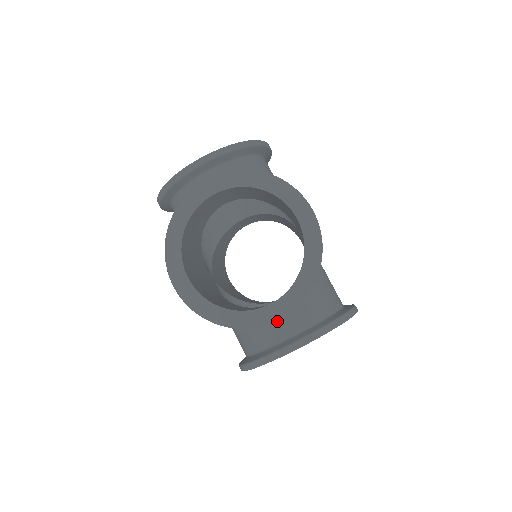
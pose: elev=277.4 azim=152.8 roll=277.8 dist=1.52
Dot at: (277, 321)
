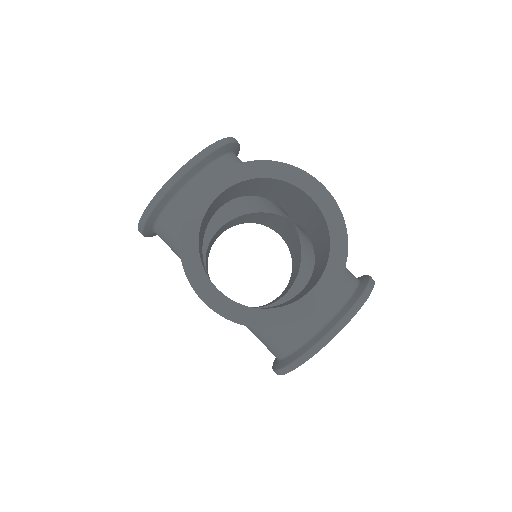
Dot at: occluded
